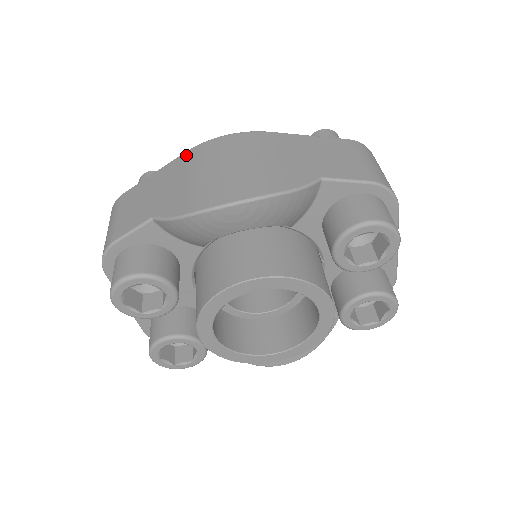
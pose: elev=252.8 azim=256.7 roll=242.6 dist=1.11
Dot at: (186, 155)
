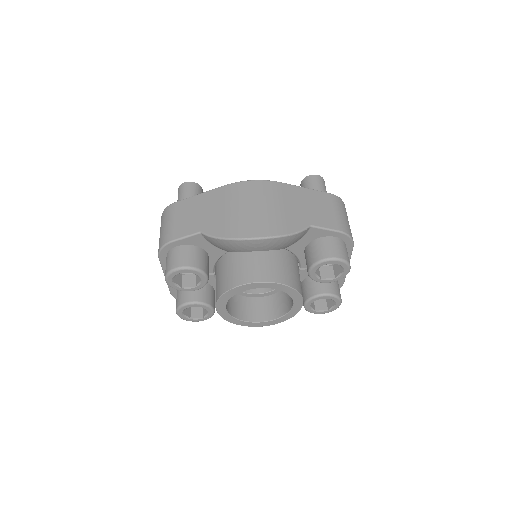
Dot at: (225, 189)
